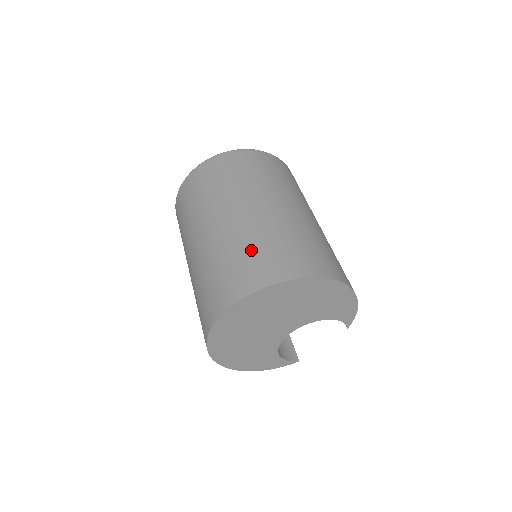
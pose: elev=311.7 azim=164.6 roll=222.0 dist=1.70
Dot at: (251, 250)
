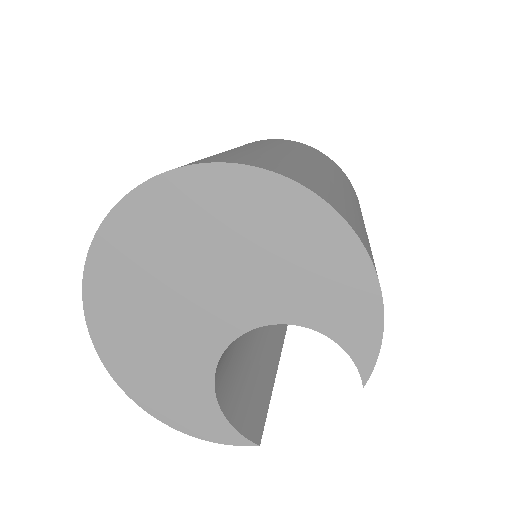
Dot at: occluded
